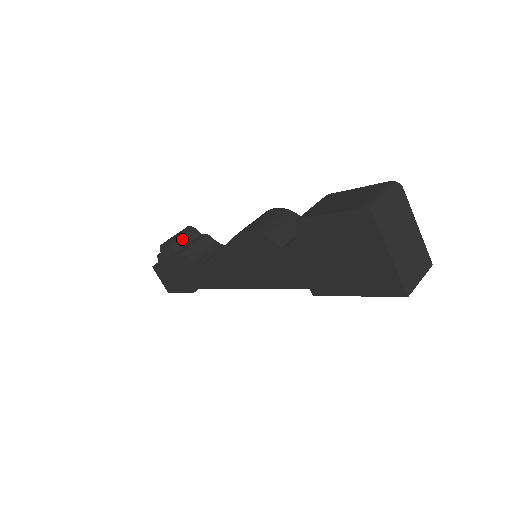
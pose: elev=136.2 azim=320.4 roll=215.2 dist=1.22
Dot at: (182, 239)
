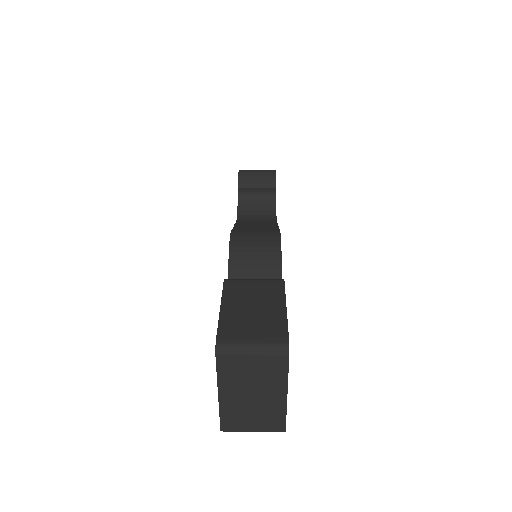
Dot at: (255, 180)
